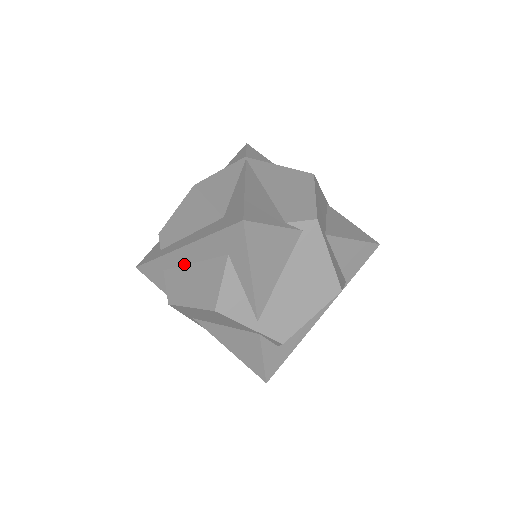
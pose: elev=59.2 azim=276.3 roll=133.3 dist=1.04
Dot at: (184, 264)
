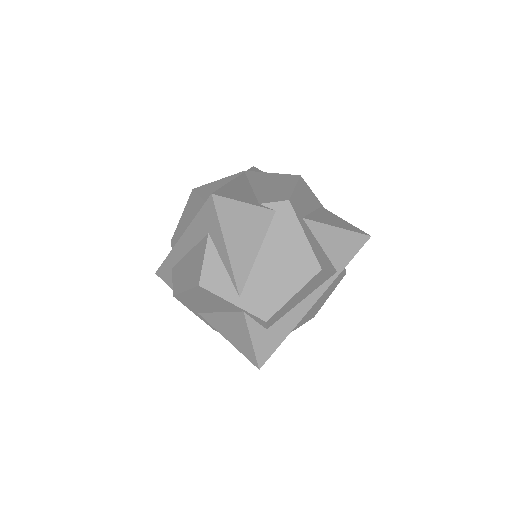
Dot at: (183, 256)
